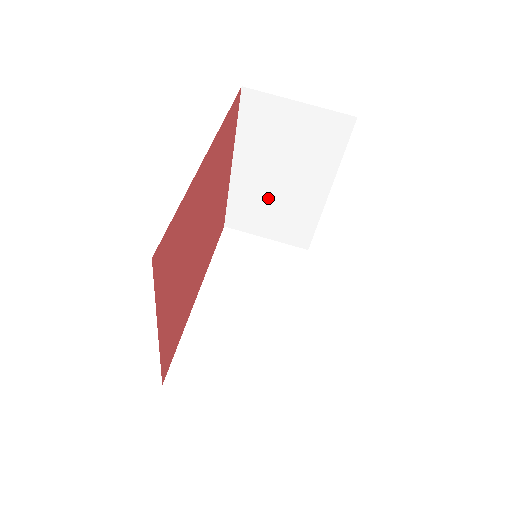
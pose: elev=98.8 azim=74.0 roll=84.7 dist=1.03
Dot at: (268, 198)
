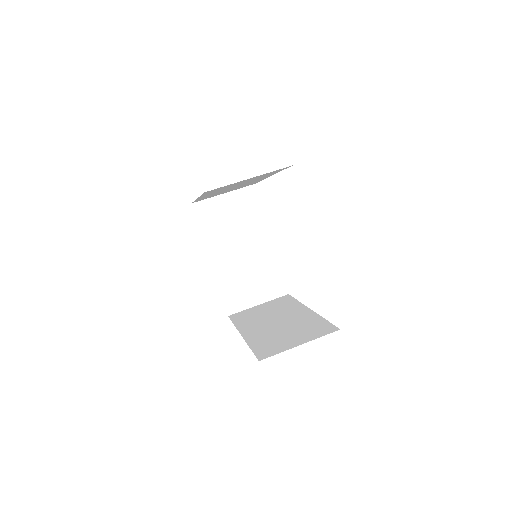
Dot at: (242, 269)
